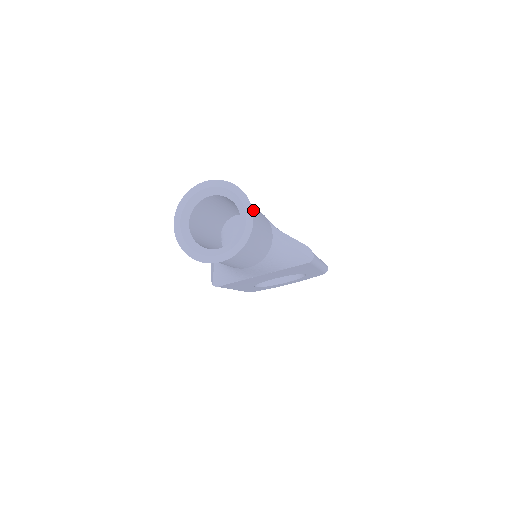
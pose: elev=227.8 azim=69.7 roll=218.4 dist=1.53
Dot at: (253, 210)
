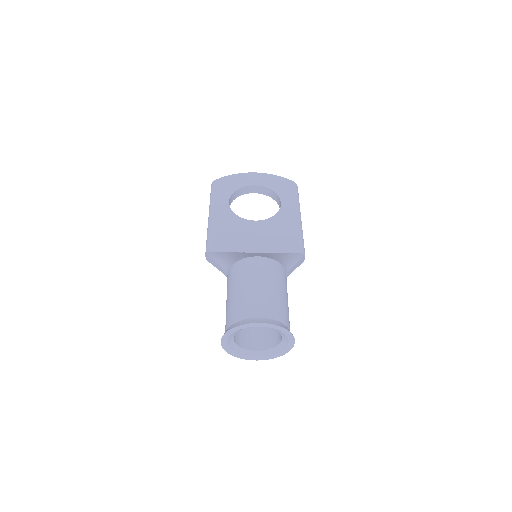
Dot at: occluded
